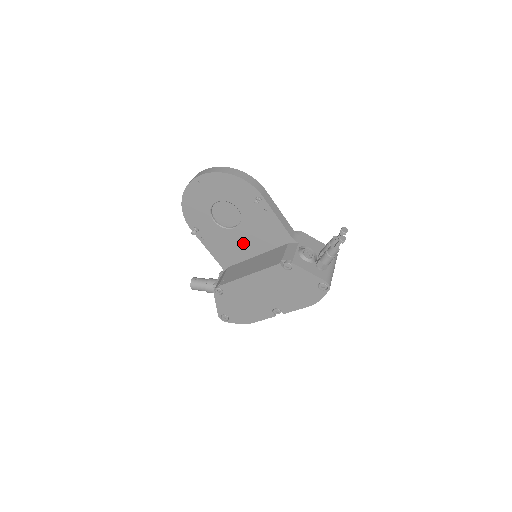
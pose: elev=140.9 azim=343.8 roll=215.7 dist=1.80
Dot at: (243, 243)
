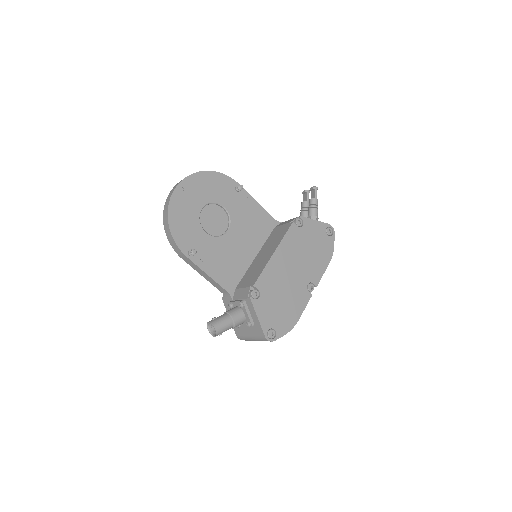
Dot at: (240, 247)
